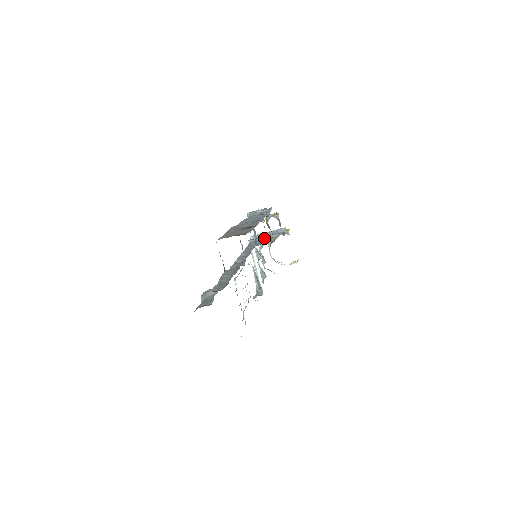
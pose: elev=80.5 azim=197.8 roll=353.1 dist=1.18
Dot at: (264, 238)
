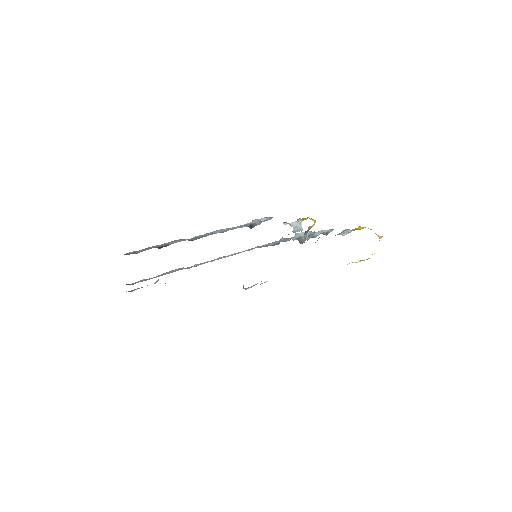
Dot at: (287, 239)
